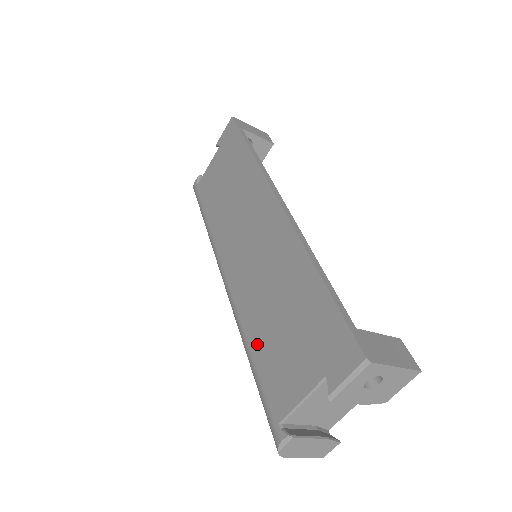
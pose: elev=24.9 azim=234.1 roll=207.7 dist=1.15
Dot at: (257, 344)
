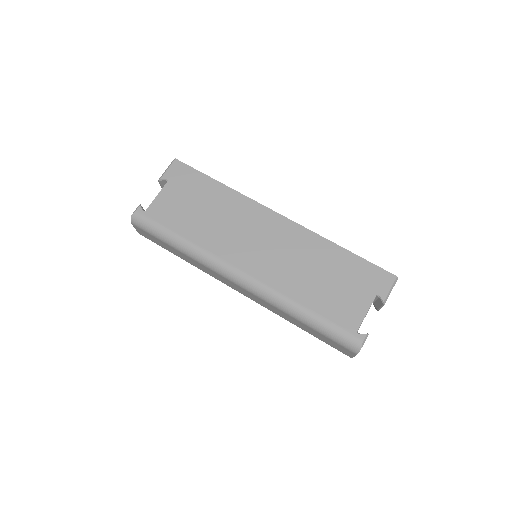
Dot at: (311, 301)
